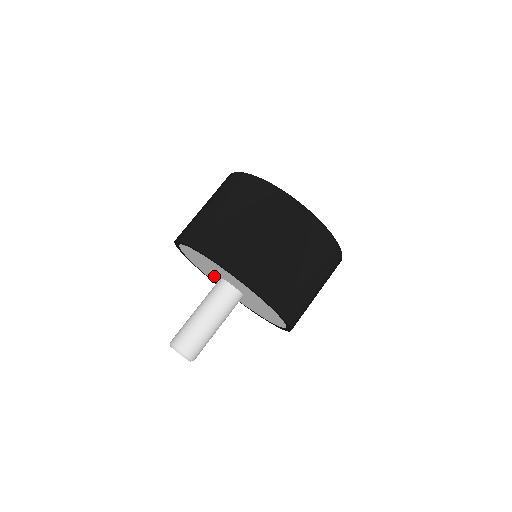
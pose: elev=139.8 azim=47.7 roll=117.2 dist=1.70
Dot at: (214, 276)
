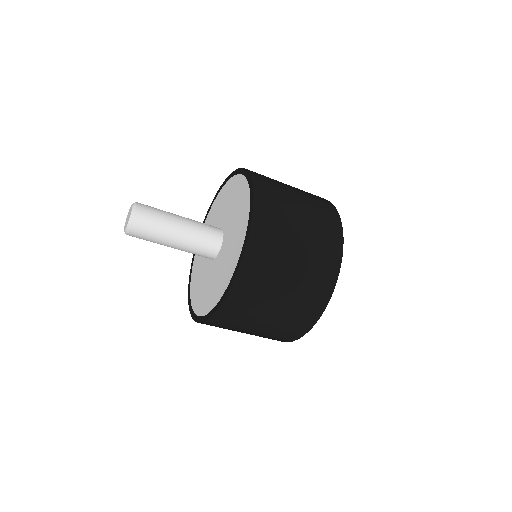
Dot at: occluded
